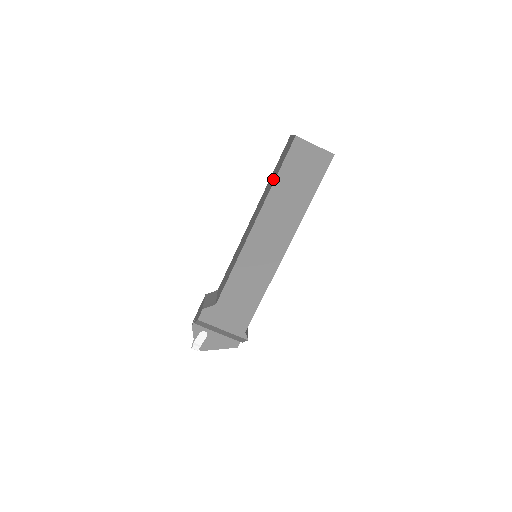
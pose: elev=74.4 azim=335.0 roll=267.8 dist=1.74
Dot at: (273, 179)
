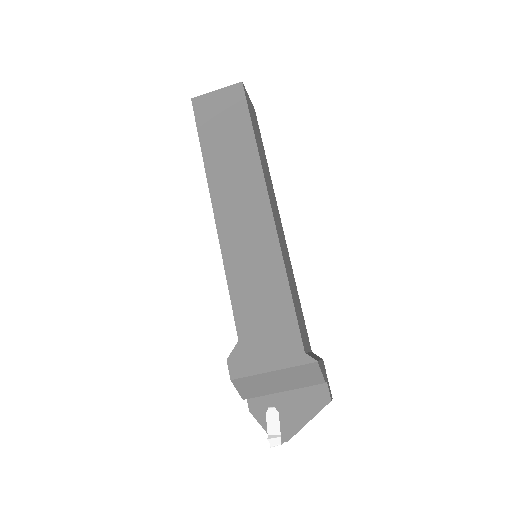
Dot at: occluded
